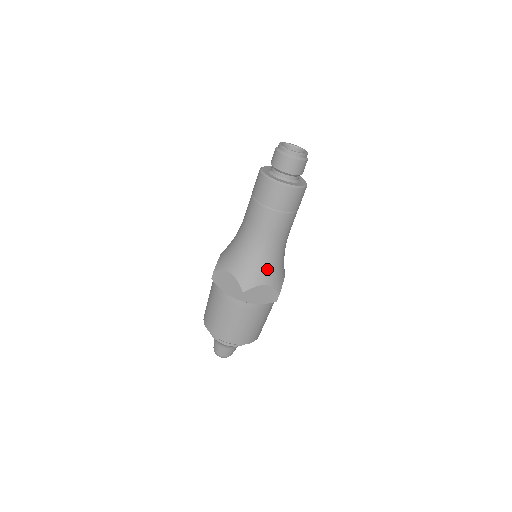
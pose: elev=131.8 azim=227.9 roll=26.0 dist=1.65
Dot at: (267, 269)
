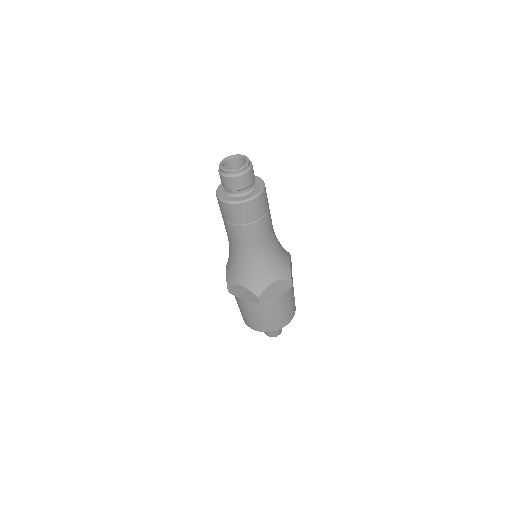
Dot at: (269, 269)
